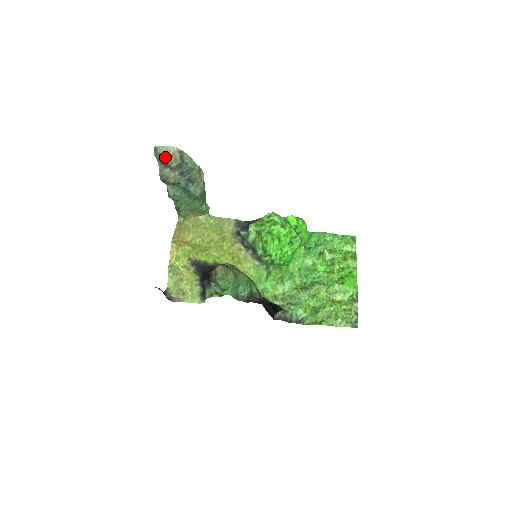
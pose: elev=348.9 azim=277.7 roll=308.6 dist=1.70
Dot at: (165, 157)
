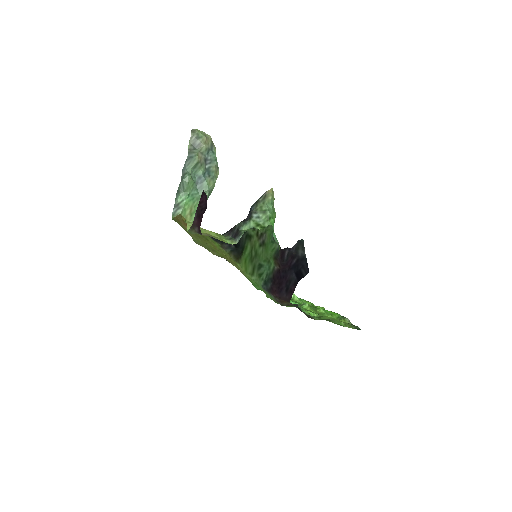
Dot at: (201, 137)
